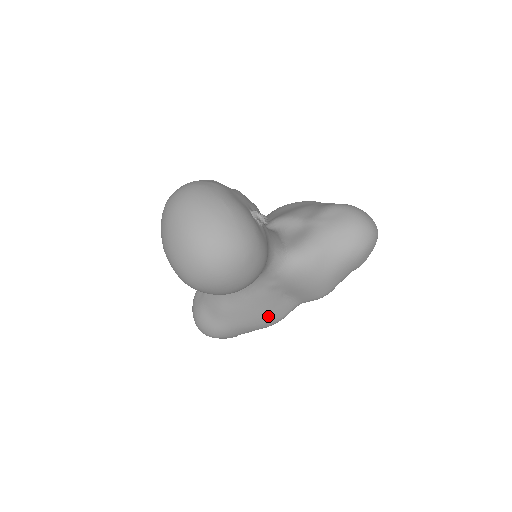
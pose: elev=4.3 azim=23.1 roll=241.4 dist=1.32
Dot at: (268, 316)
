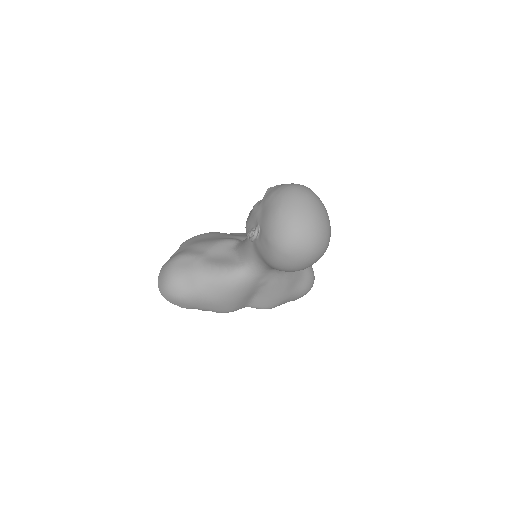
Dot at: (235, 303)
